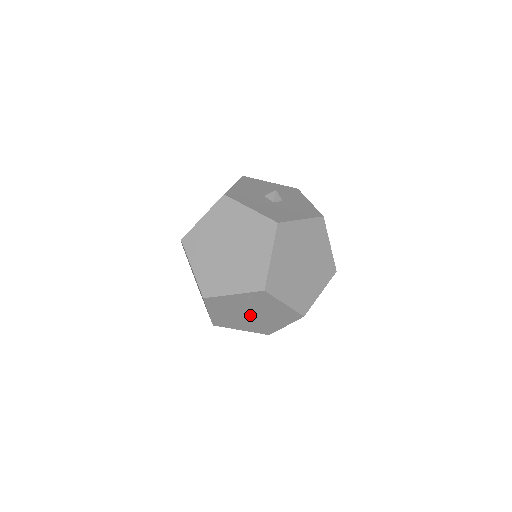
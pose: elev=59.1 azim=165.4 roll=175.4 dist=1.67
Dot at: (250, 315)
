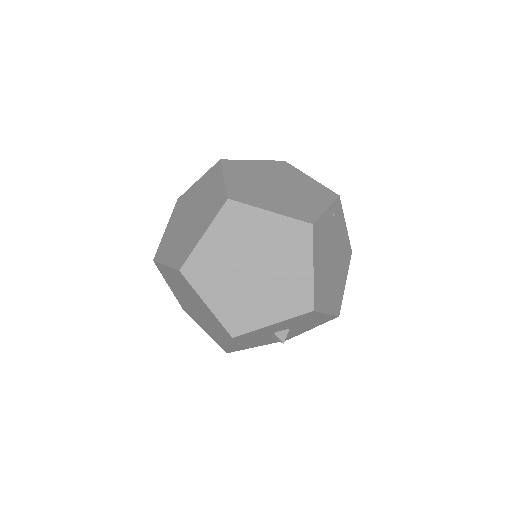
Dot at: (332, 263)
